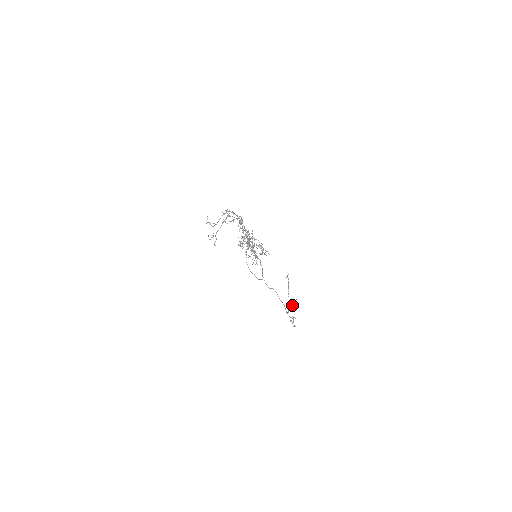
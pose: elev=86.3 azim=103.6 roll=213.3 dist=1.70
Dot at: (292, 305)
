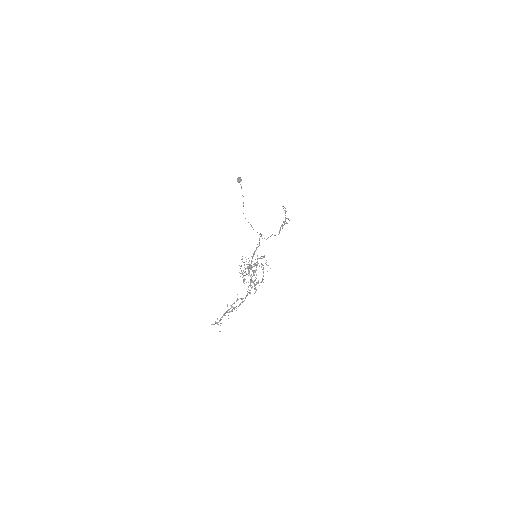
Dot at: (286, 218)
